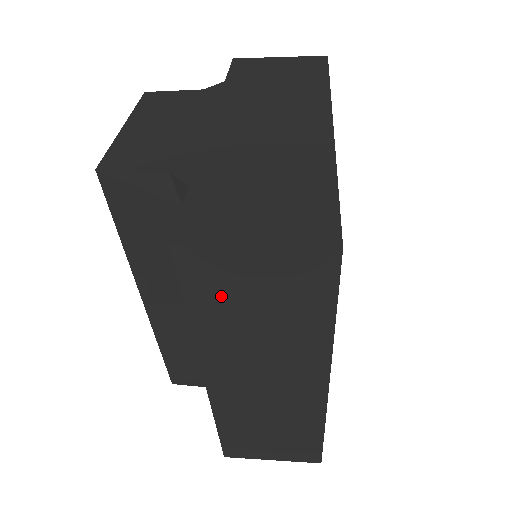
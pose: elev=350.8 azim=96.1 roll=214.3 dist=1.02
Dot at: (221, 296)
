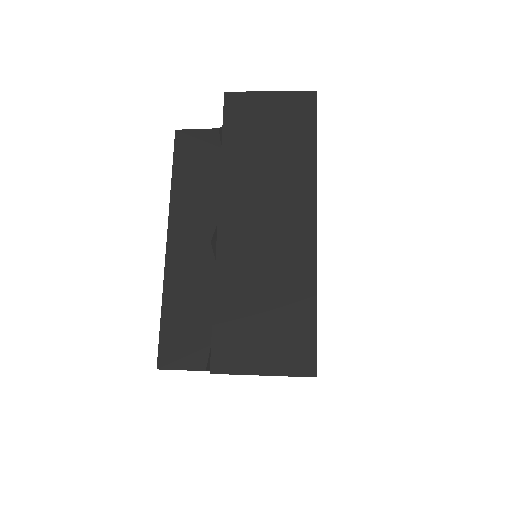
Dot at: (247, 128)
